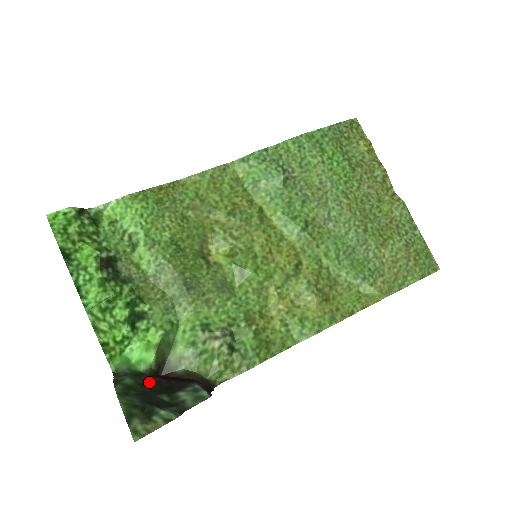
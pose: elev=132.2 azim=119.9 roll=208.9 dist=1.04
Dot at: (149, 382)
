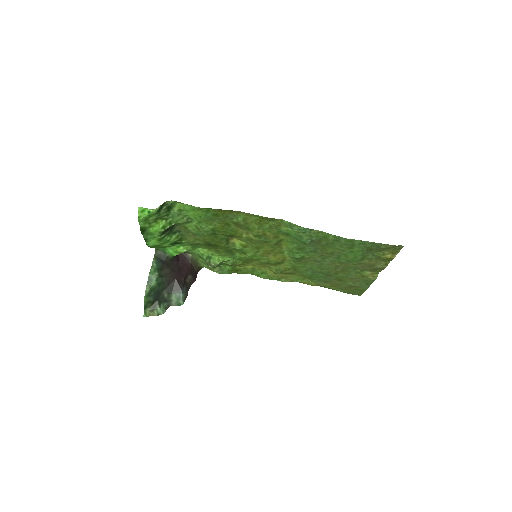
Dot at: (164, 280)
